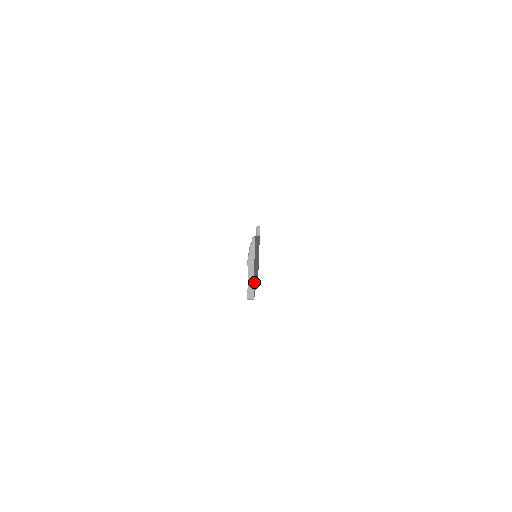
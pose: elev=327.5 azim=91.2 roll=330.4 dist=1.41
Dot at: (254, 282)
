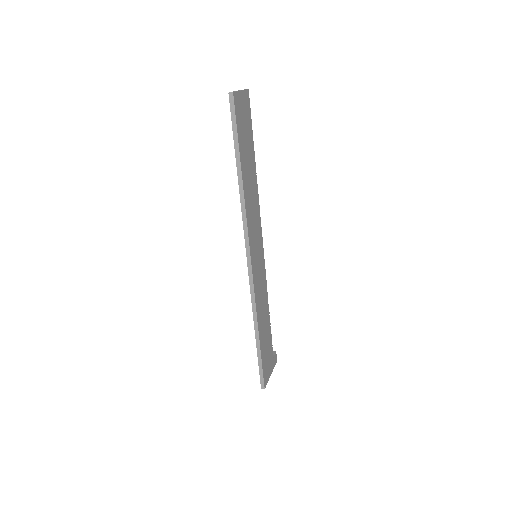
Dot at: (238, 100)
